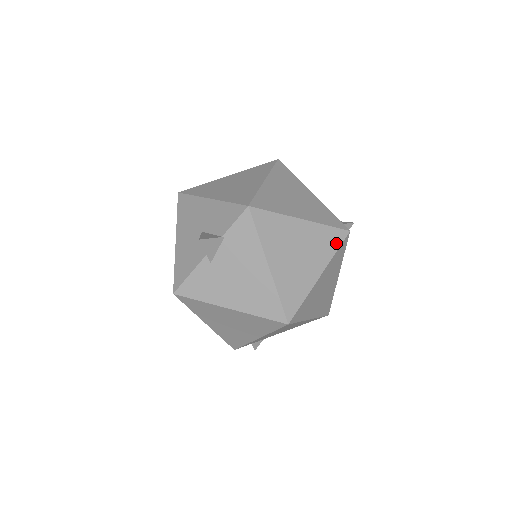
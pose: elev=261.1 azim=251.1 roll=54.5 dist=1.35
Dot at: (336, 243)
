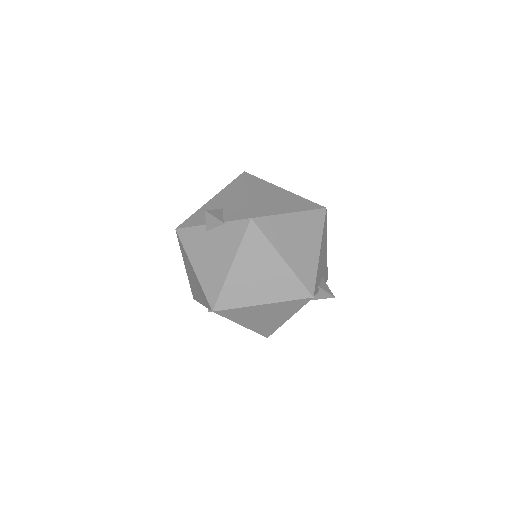
Dot at: (295, 295)
